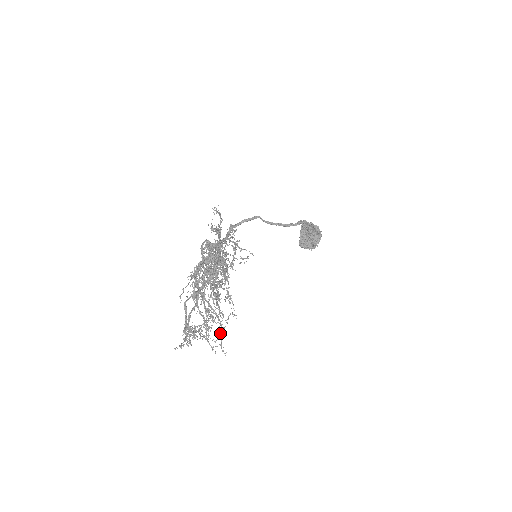
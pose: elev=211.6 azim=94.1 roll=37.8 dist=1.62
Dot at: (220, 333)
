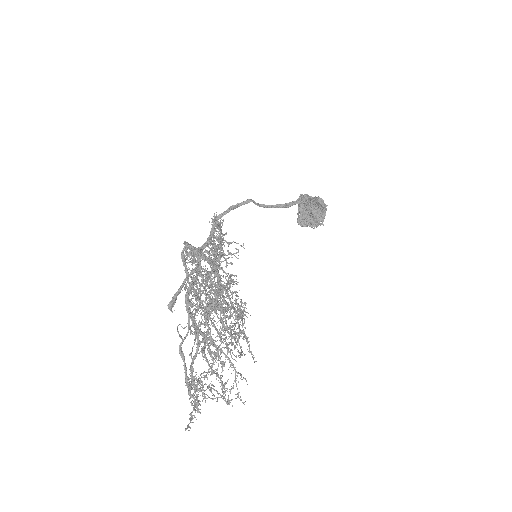
Dot at: (235, 380)
